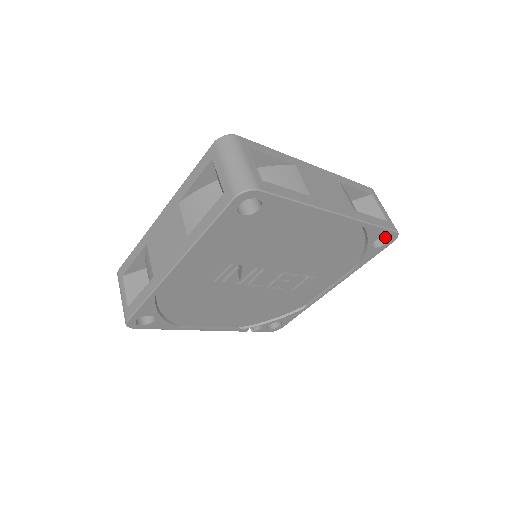
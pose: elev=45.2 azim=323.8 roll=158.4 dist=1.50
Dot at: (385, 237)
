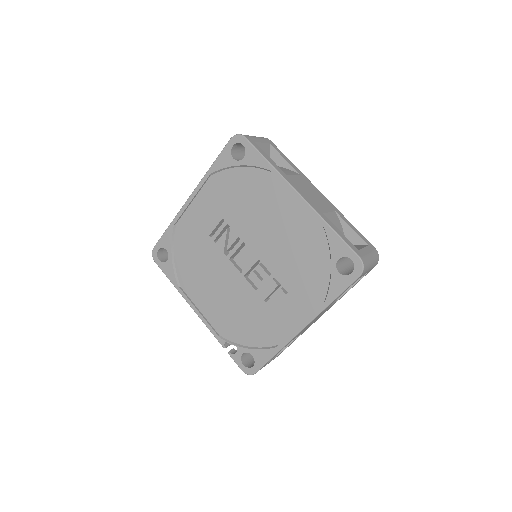
Dot at: occluded
